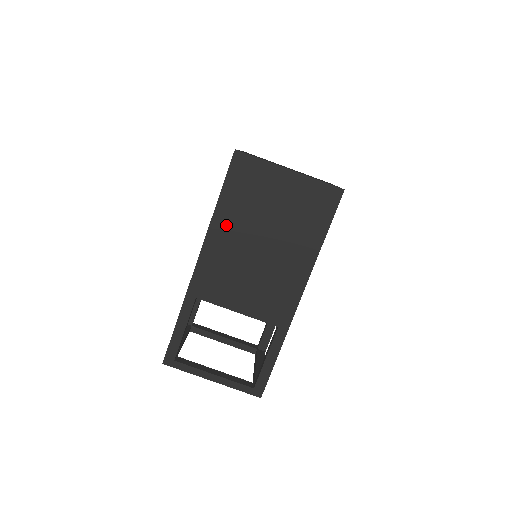
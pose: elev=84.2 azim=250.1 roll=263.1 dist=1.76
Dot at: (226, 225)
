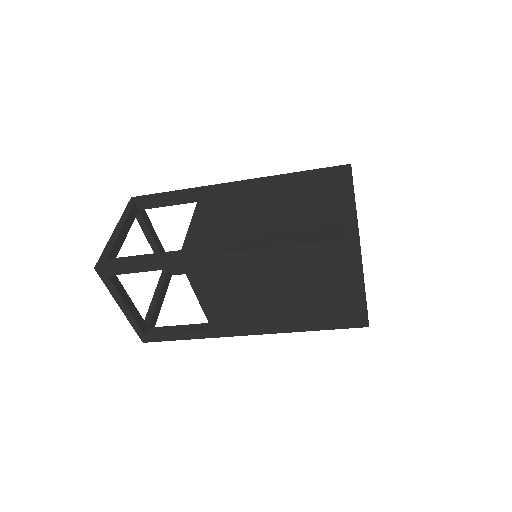
Dot at: (275, 262)
